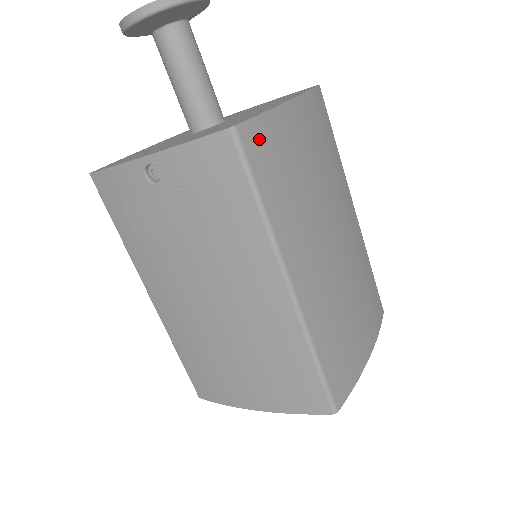
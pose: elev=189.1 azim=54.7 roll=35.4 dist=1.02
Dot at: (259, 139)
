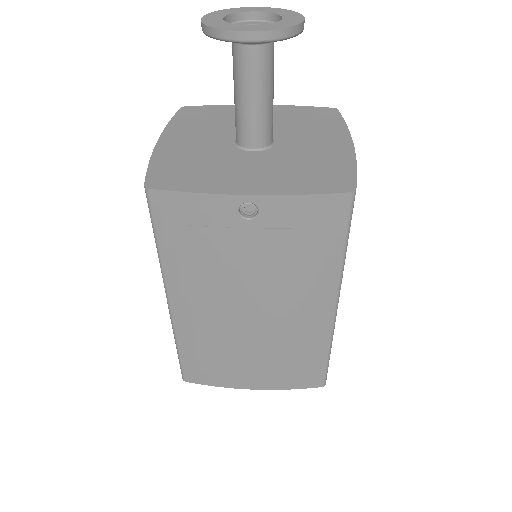
Dot at: occluded
